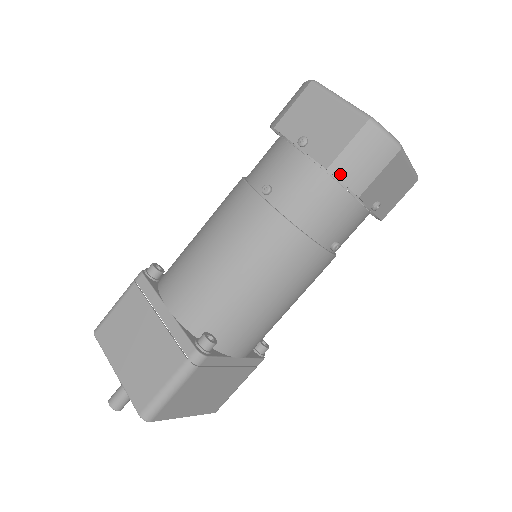
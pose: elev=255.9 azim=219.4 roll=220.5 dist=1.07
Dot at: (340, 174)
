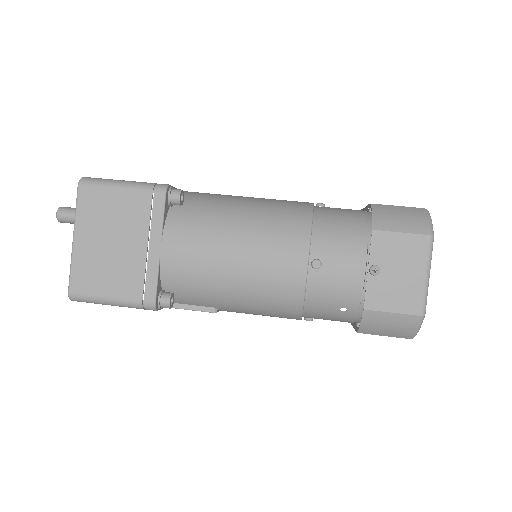
Dot at: (376, 210)
